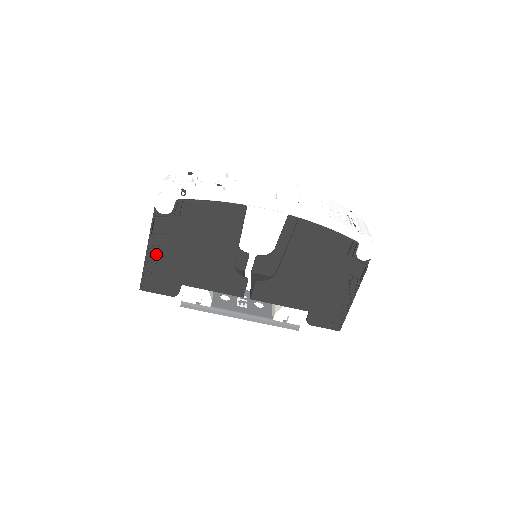
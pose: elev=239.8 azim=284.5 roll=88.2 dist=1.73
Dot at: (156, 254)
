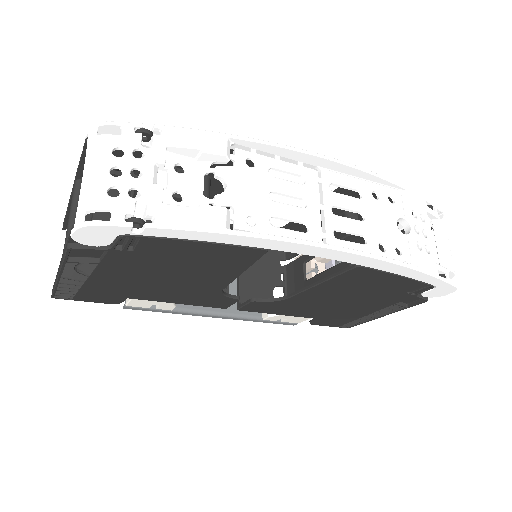
Dot at: (79, 276)
